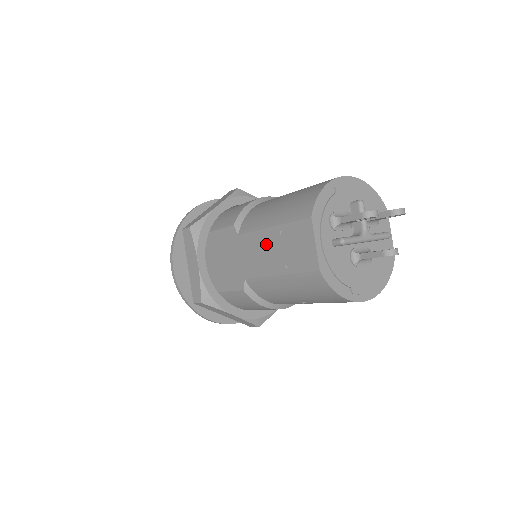
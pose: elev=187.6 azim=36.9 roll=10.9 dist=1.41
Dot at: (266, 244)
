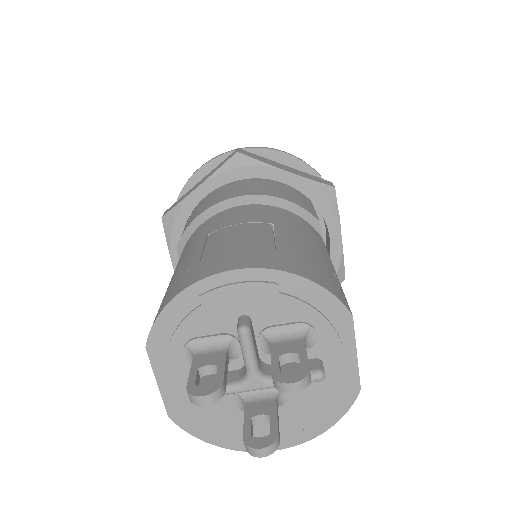
Dot at: occluded
